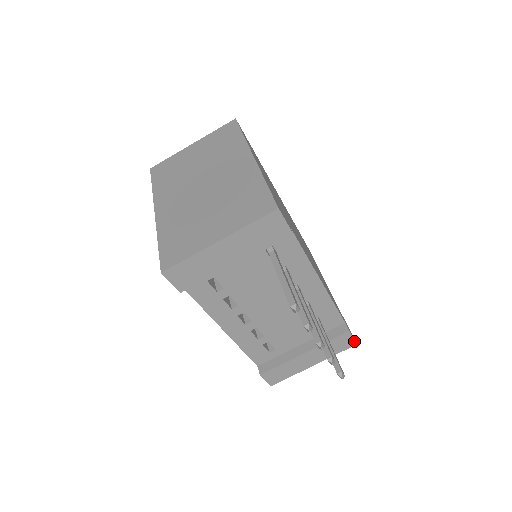
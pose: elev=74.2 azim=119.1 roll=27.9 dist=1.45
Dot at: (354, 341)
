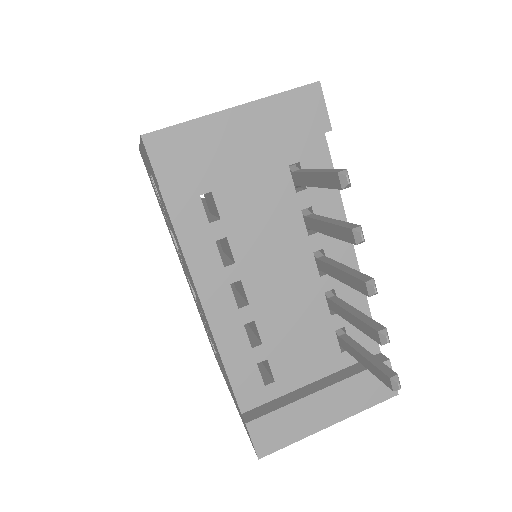
Dot at: occluded
